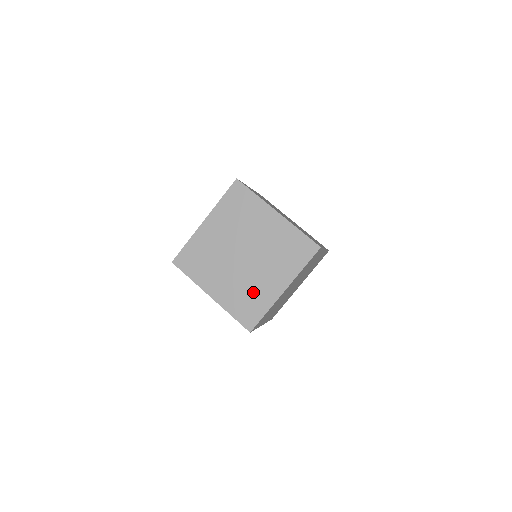
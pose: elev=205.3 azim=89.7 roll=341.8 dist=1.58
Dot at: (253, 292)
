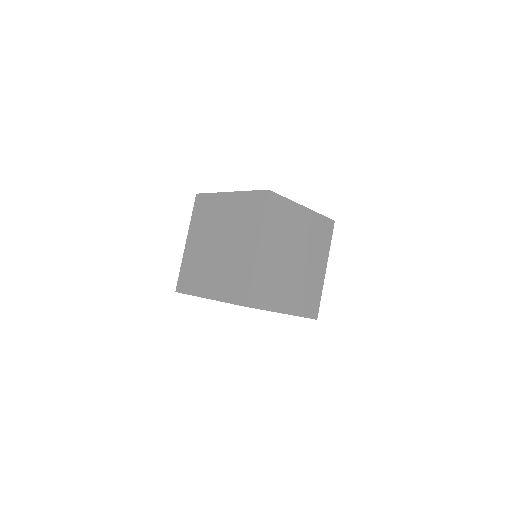
Dot at: occluded
